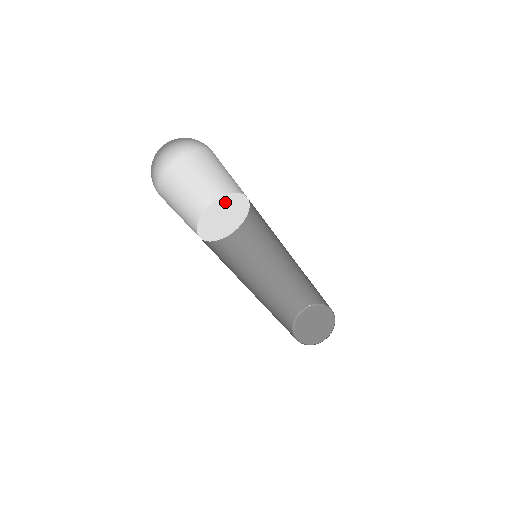
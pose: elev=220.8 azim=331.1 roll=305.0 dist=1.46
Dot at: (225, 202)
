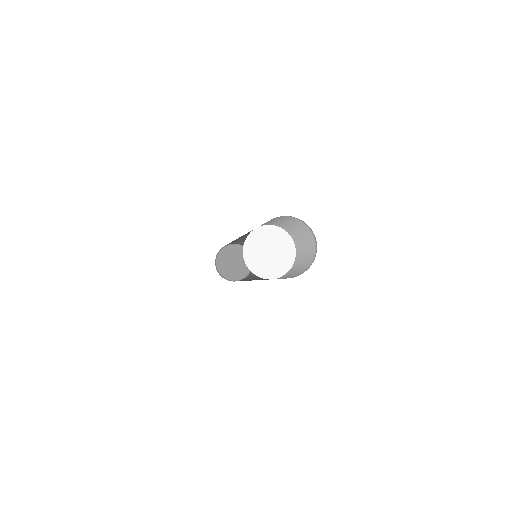
Dot at: (277, 236)
